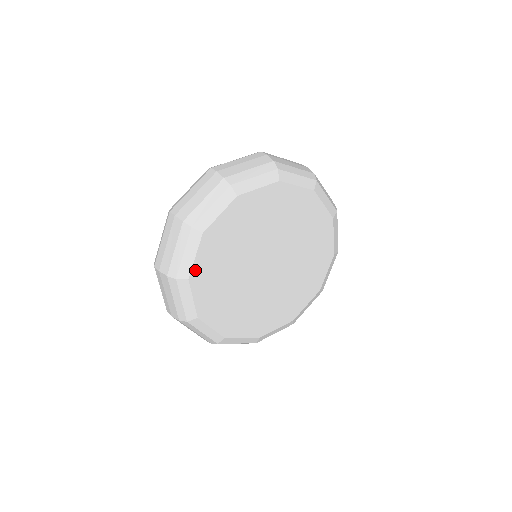
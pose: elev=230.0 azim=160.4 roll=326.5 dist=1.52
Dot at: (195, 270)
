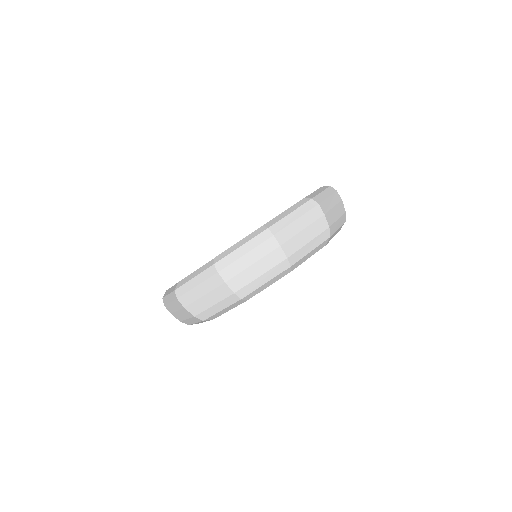
Dot at: (257, 293)
